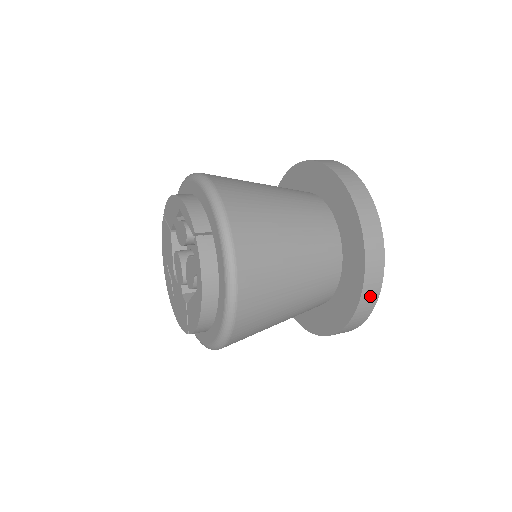
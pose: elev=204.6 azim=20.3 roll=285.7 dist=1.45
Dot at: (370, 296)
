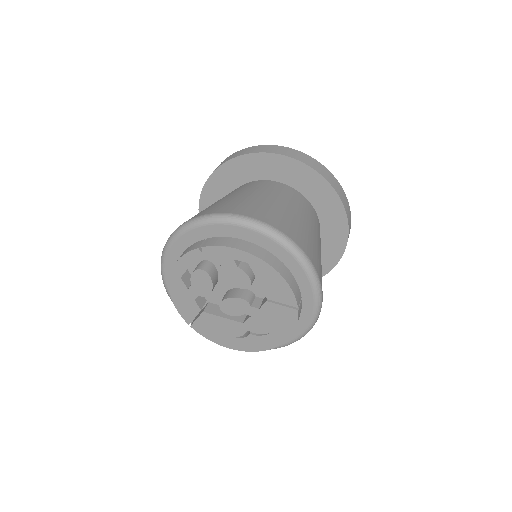
Dot at: (312, 163)
